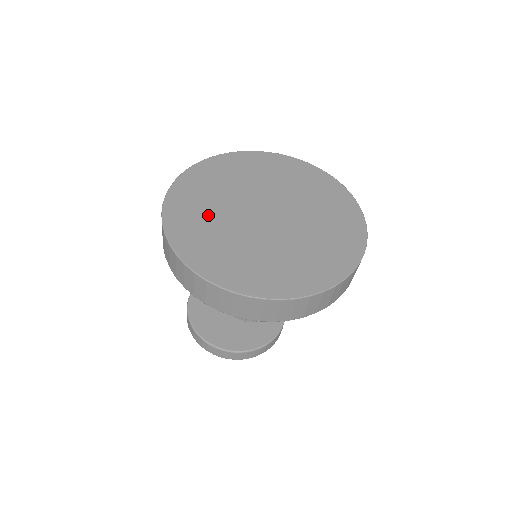
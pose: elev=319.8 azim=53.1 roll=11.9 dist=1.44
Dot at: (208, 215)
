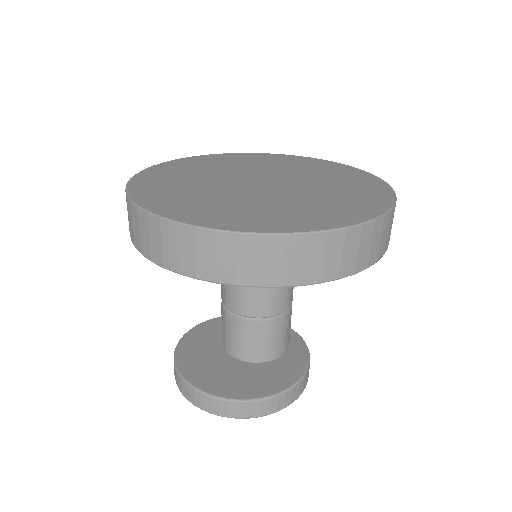
Dot at: (189, 189)
